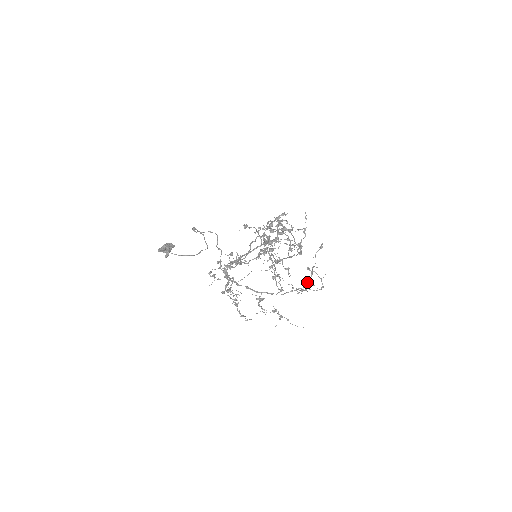
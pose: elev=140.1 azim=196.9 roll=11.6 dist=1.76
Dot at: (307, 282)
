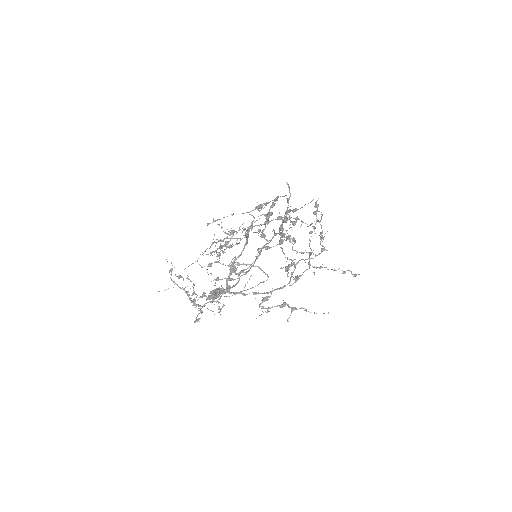
Dot at: (296, 253)
